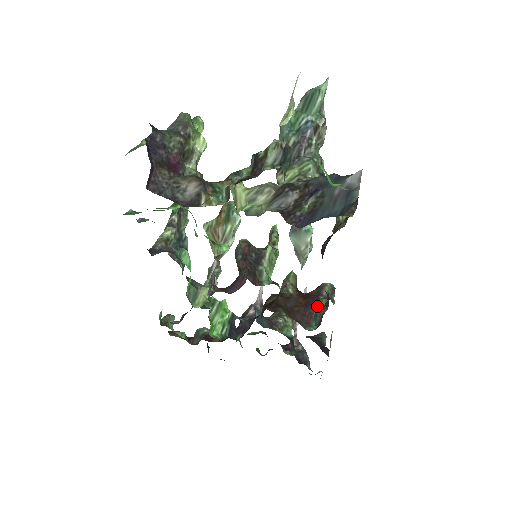
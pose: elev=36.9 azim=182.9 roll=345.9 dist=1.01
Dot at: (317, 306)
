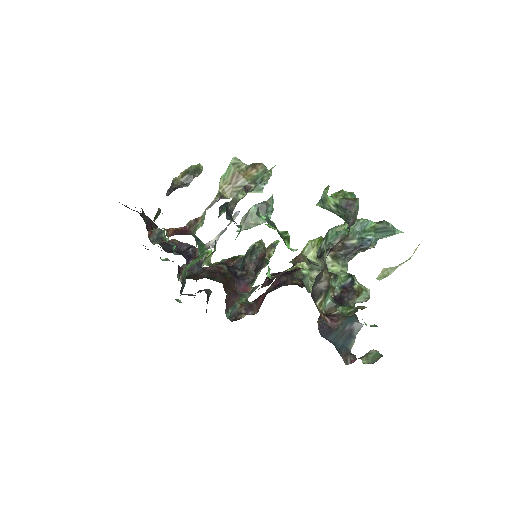
Dot at: (240, 300)
